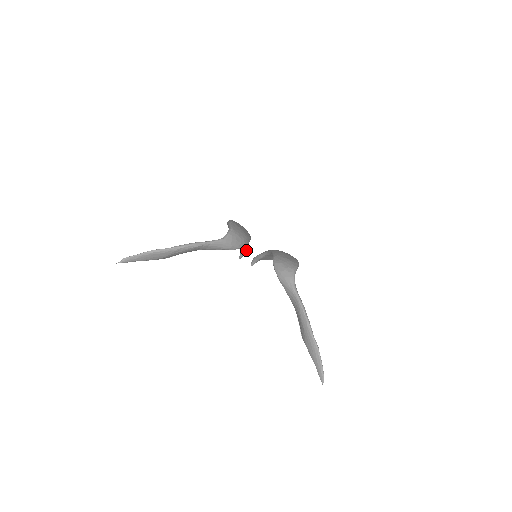
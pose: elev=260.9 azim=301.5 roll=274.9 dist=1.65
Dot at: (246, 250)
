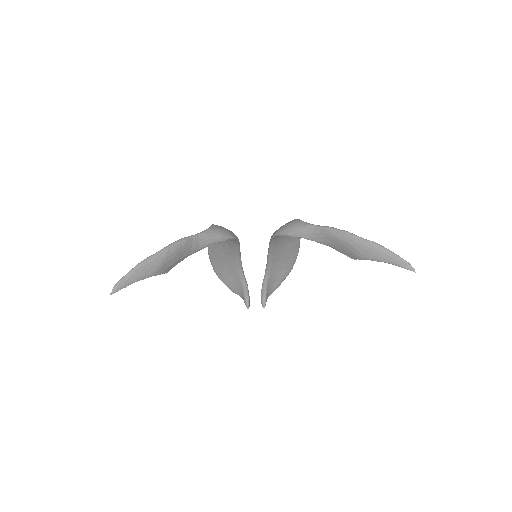
Dot at: (247, 290)
